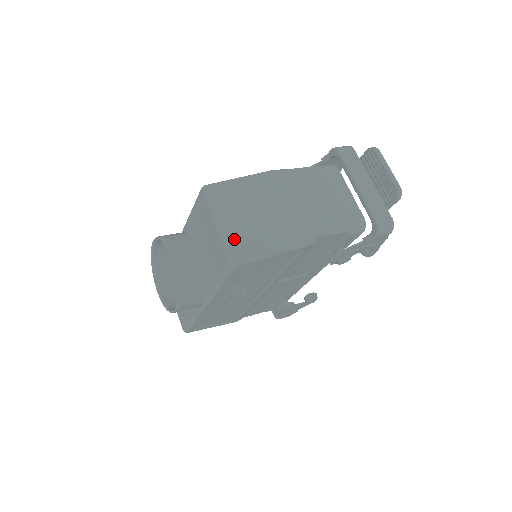
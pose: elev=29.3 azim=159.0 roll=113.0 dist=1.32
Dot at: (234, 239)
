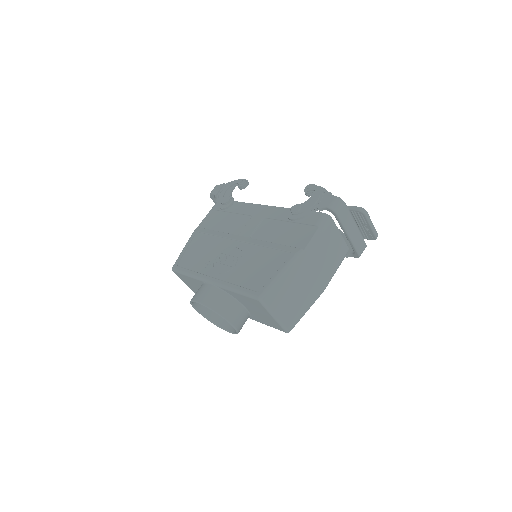
Dot at: (286, 320)
